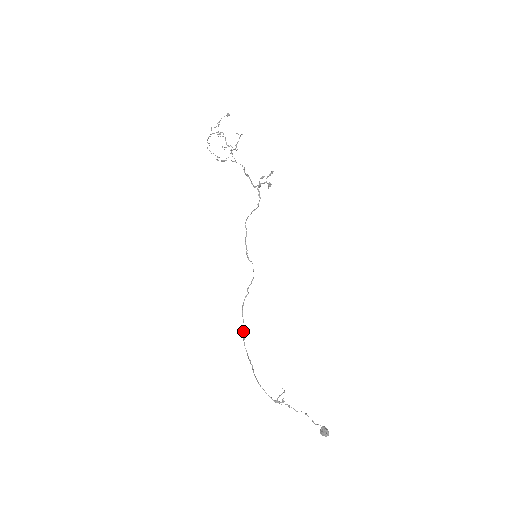
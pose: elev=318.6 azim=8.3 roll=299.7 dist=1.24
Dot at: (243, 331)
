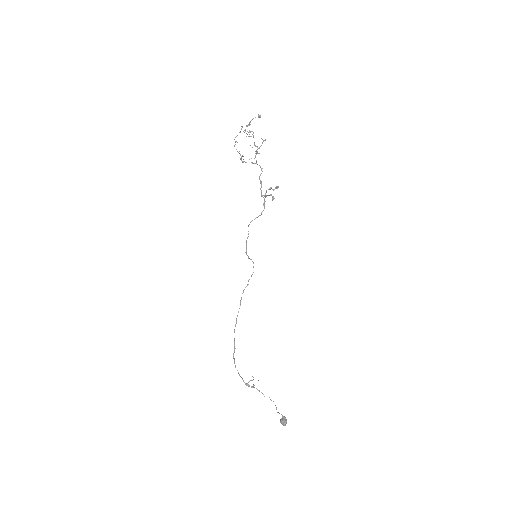
Dot at: (237, 315)
